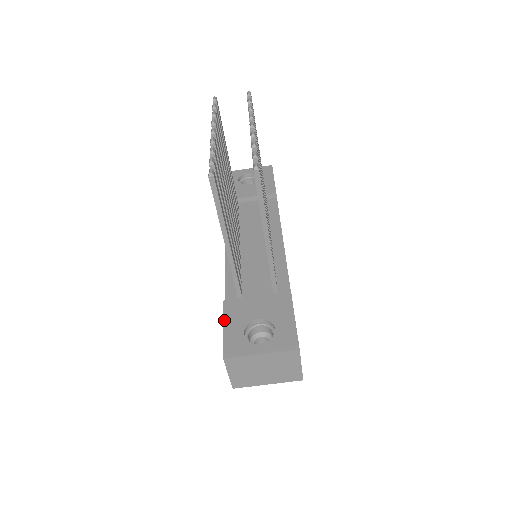
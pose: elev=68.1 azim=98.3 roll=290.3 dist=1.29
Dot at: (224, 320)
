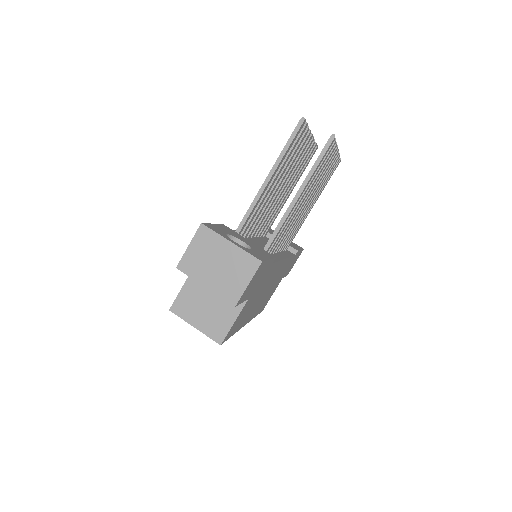
Dot at: (217, 224)
